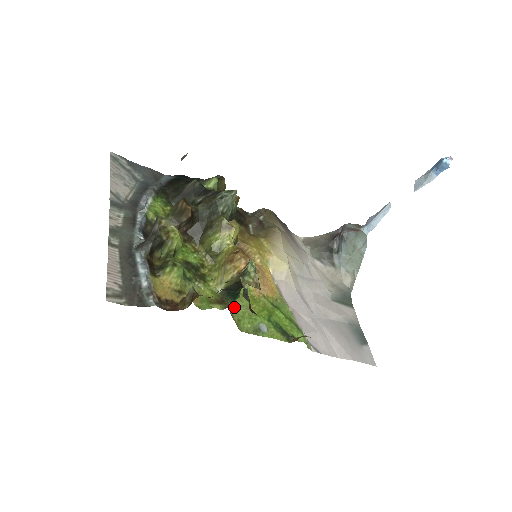
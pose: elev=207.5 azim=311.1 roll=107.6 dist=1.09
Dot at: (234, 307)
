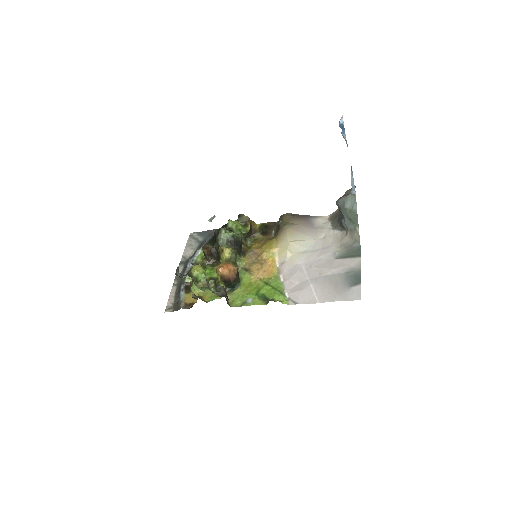
Dot at: (233, 294)
